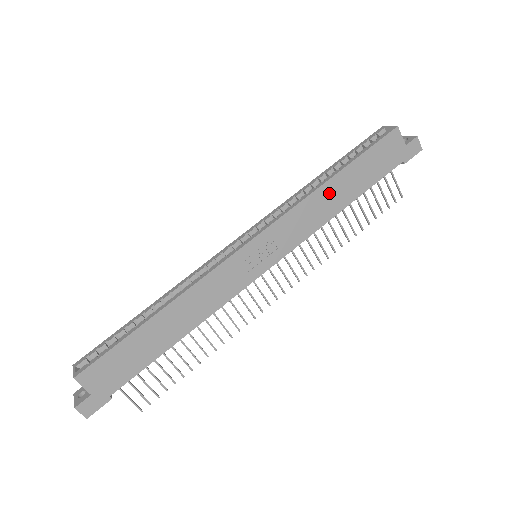
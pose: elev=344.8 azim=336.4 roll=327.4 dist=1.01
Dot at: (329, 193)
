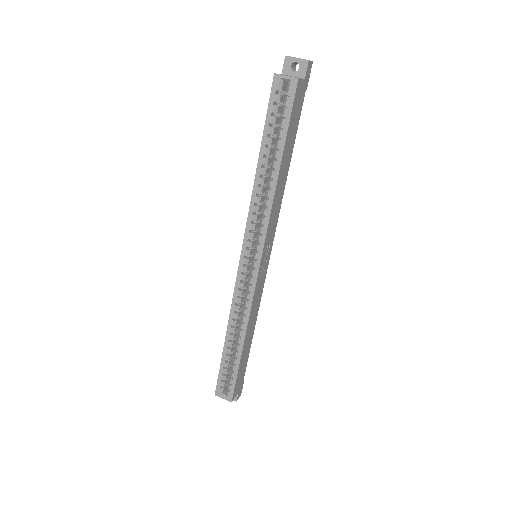
Dot at: (280, 182)
